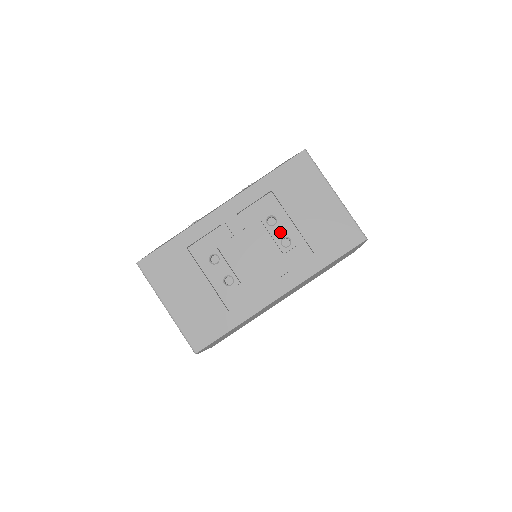
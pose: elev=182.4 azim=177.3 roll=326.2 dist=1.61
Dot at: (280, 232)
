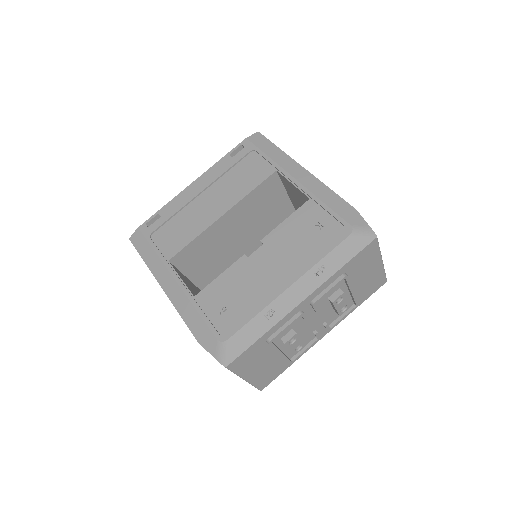
Dot at: (343, 305)
